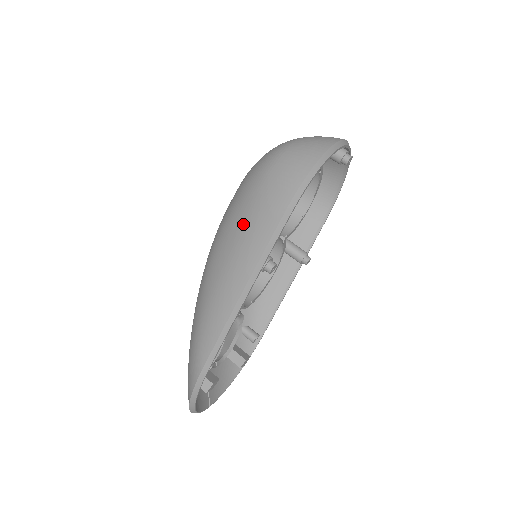
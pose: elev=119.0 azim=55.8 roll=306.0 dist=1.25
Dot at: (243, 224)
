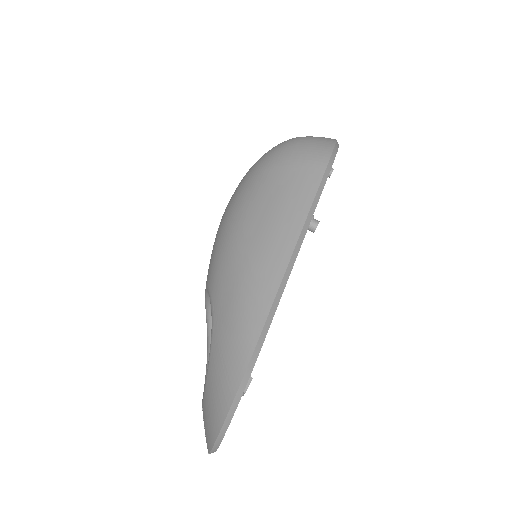
Dot at: (278, 187)
